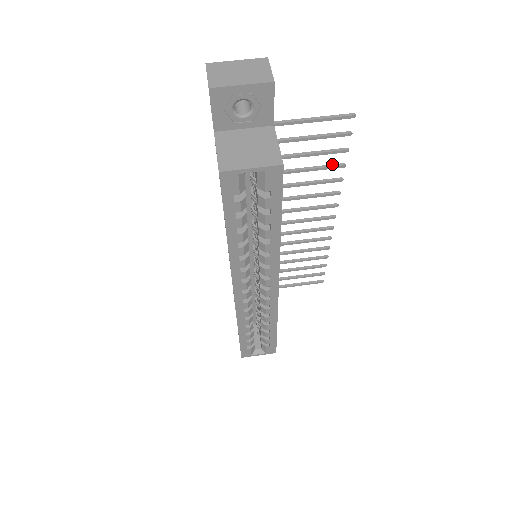
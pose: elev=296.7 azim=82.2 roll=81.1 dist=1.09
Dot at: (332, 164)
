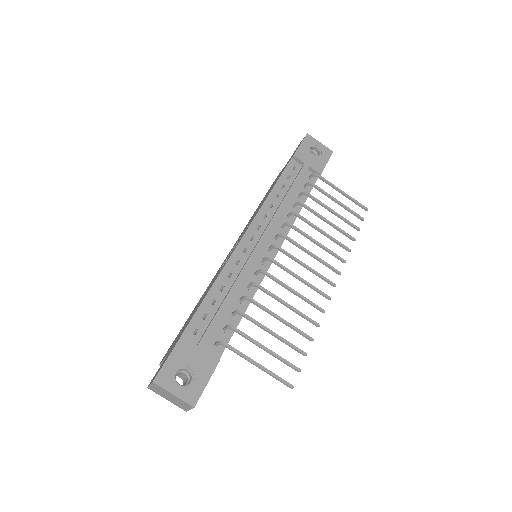
Dot at: (303, 335)
